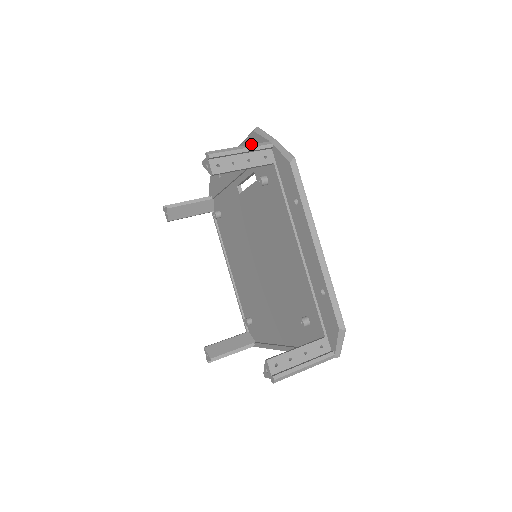
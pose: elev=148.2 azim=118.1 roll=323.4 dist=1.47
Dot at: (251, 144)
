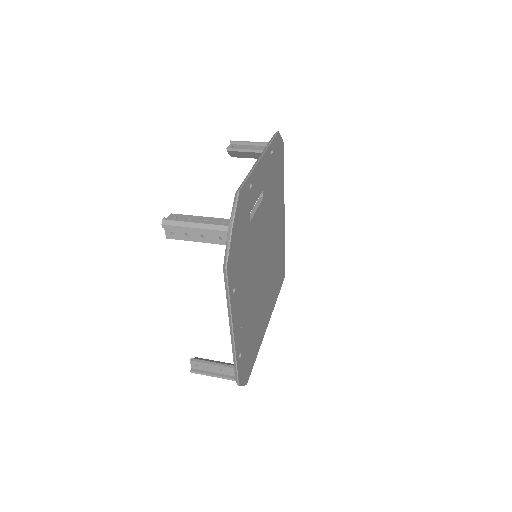
Dot at: (208, 224)
